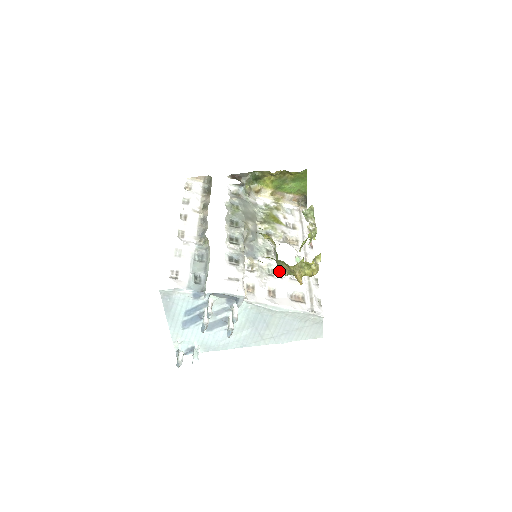
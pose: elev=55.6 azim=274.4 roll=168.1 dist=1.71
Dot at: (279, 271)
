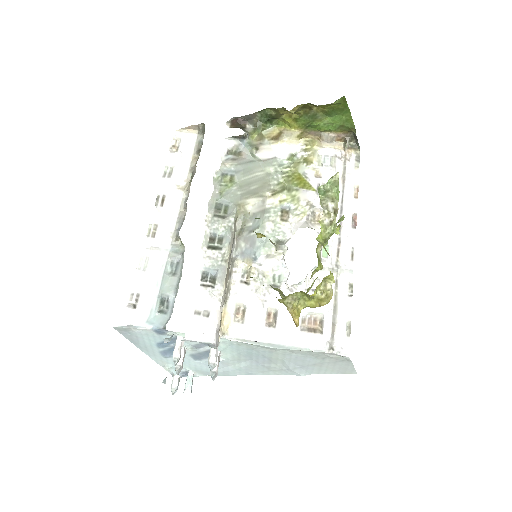
Dot at: (286, 281)
